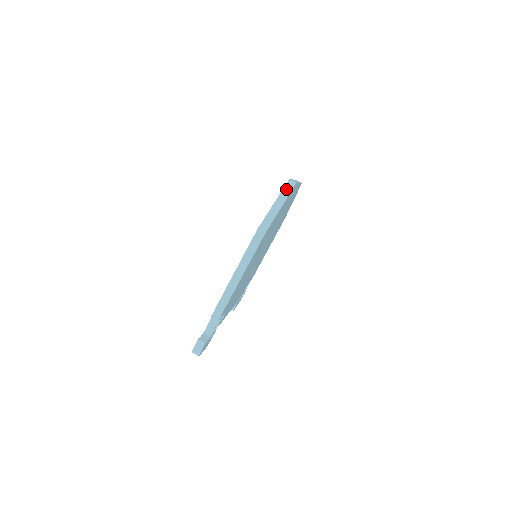
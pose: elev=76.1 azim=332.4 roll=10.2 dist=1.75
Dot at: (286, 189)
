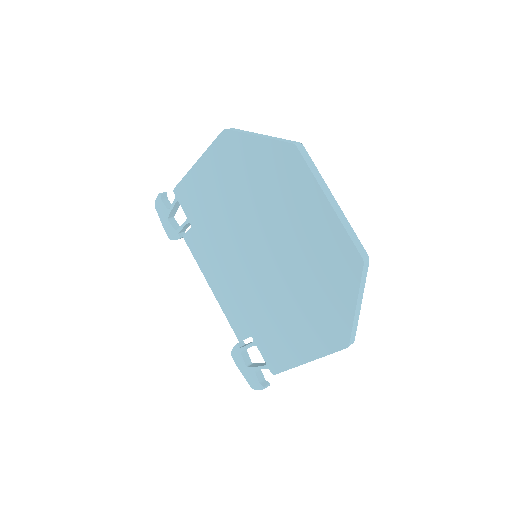
Dot at: (363, 278)
